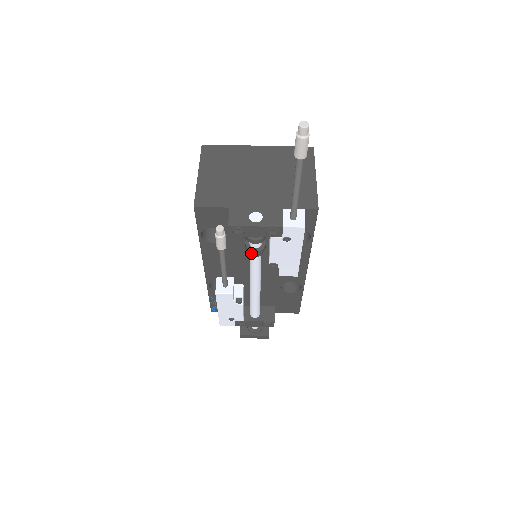
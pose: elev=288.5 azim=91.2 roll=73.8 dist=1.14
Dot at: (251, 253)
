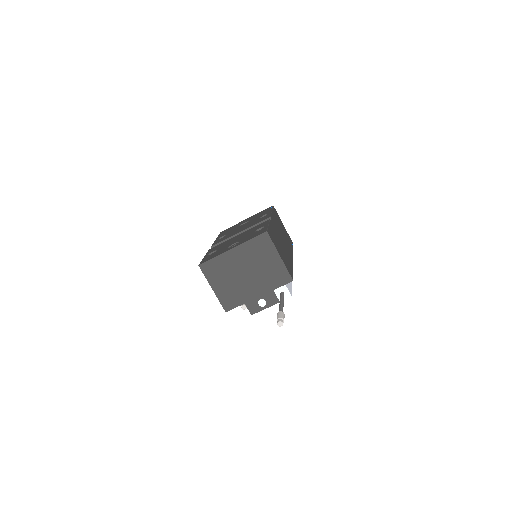
Dot at: occluded
